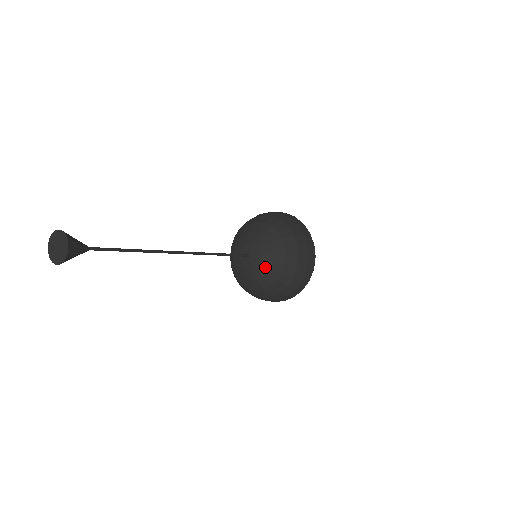
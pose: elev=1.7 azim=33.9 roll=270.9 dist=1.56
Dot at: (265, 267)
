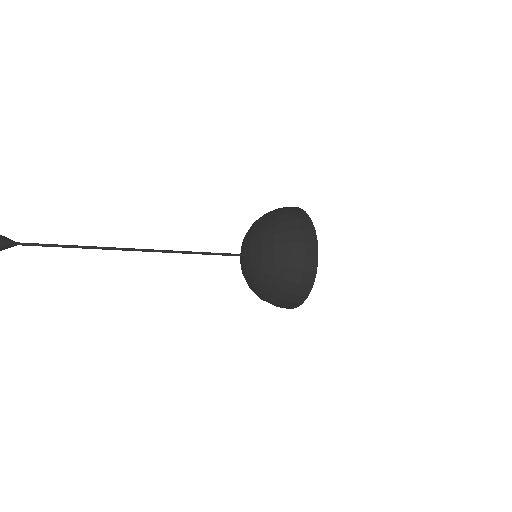
Dot at: (256, 263)
